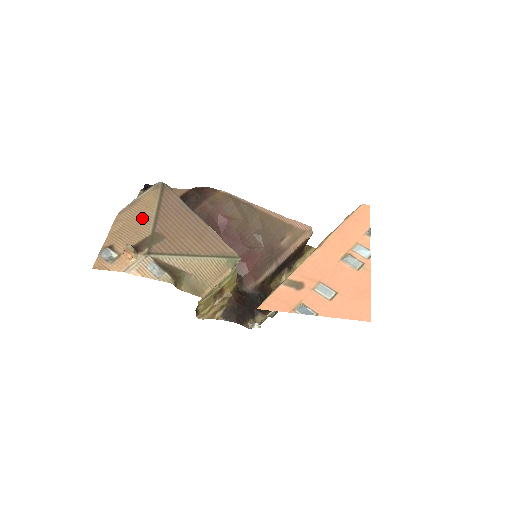
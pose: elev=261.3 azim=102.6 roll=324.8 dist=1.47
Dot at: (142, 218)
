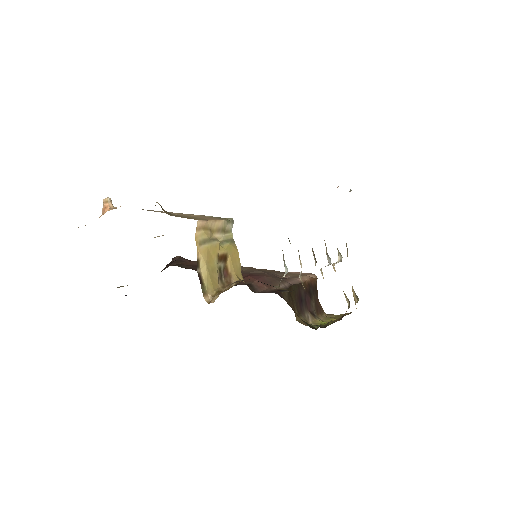
Dot at: occluded
